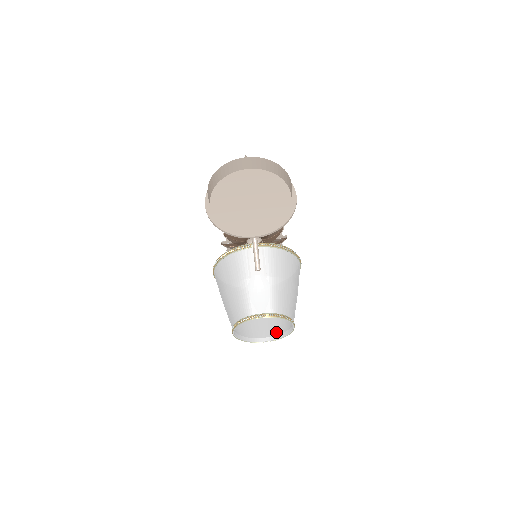
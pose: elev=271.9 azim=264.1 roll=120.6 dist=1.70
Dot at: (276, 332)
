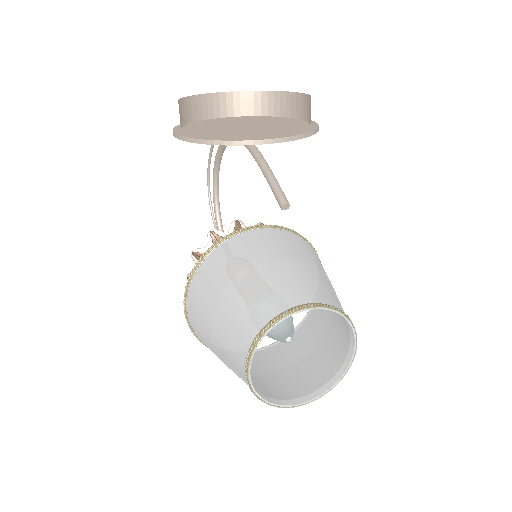
Dot at: (318, 383)
